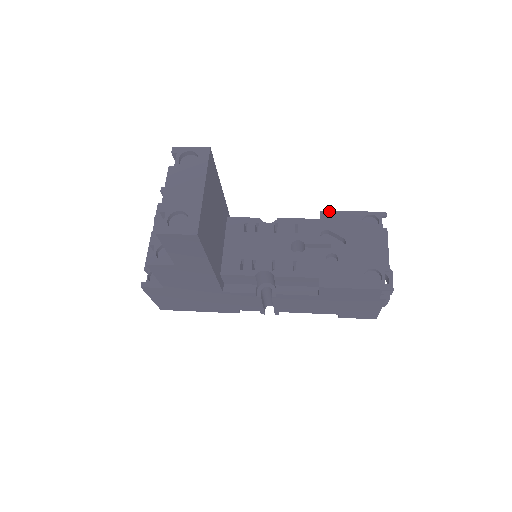
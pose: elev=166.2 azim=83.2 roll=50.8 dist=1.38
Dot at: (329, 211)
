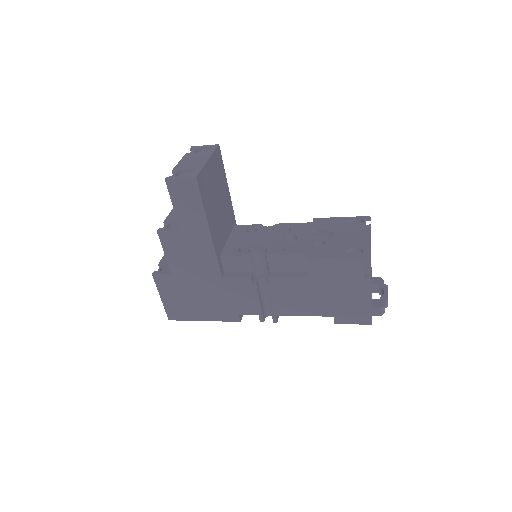
Dot at: (320, 218)
